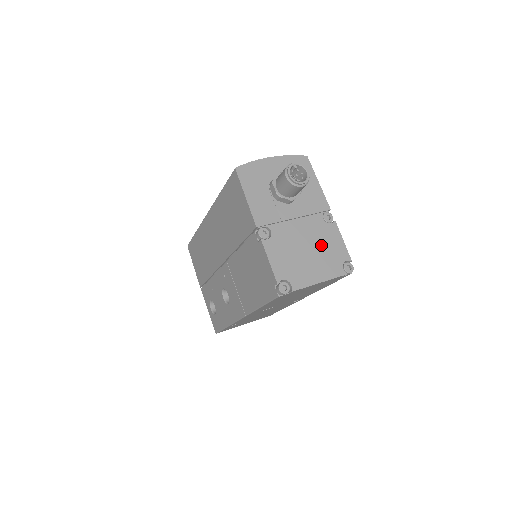
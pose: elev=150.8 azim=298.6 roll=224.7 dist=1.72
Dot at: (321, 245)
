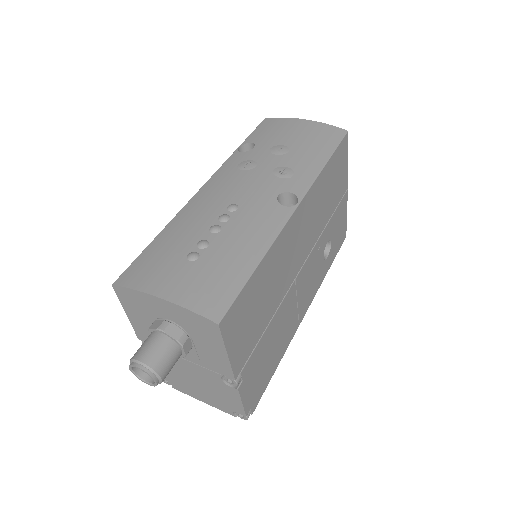
Dot at: (211, 389)
